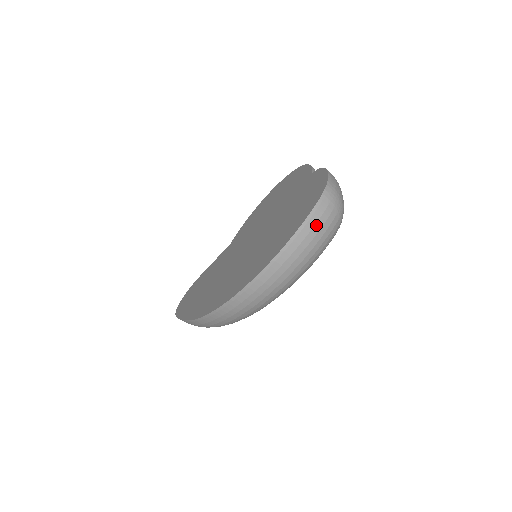
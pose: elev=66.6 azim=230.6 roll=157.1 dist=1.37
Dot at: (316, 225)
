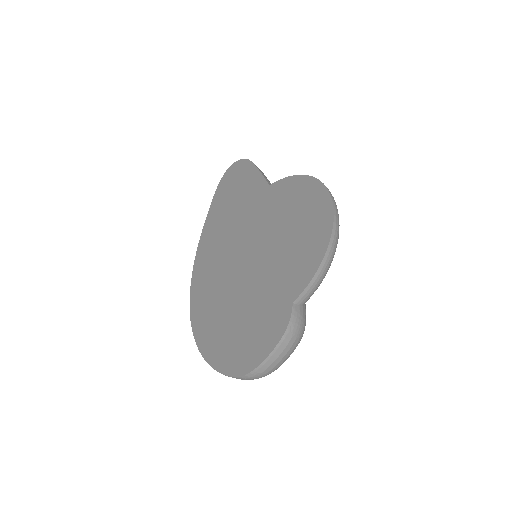
Dot at: occluded
